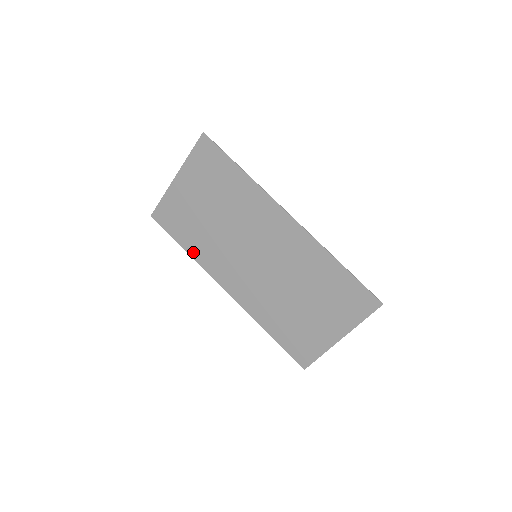
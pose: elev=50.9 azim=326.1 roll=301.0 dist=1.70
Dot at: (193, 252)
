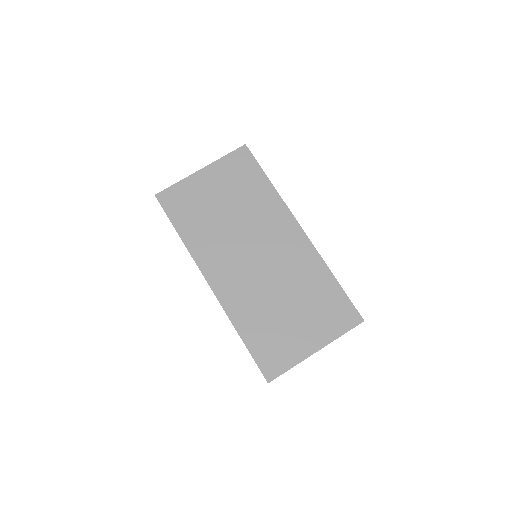
Dot at: (188, 239)
